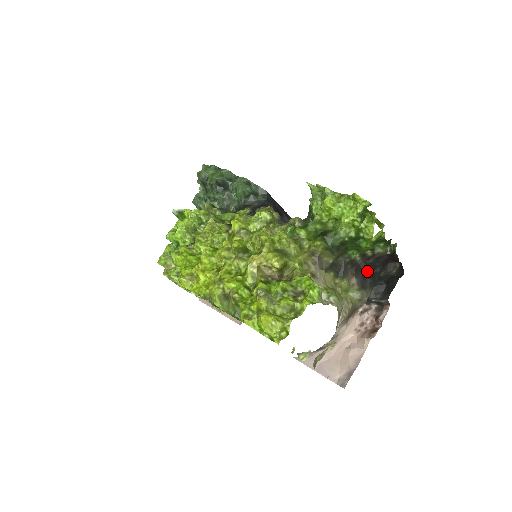
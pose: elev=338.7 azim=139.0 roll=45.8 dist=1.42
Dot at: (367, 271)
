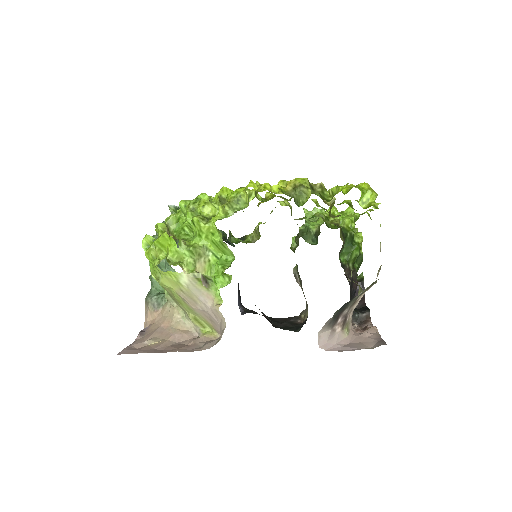
Dot at: (350, 285)
